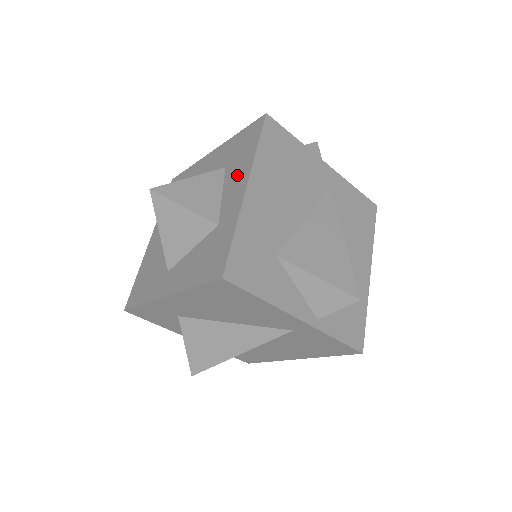
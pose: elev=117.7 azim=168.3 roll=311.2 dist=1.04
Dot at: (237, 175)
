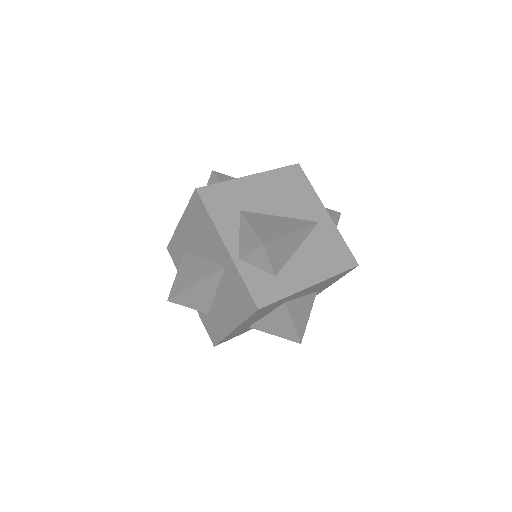
Dot at: occluded
